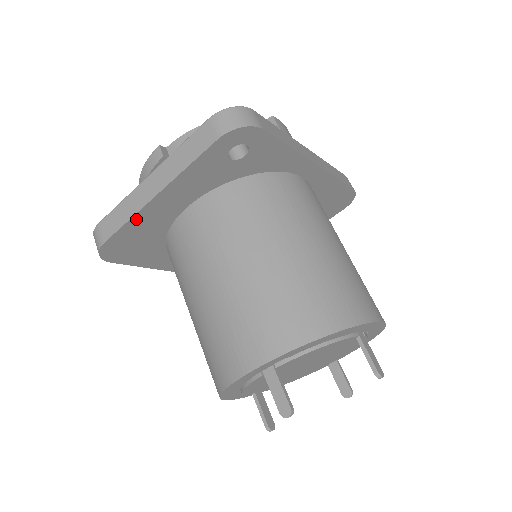
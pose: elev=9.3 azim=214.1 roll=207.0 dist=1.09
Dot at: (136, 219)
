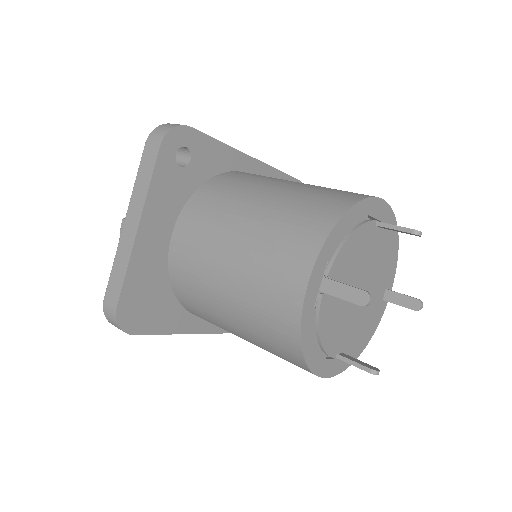
Dot at: (133, 264)
